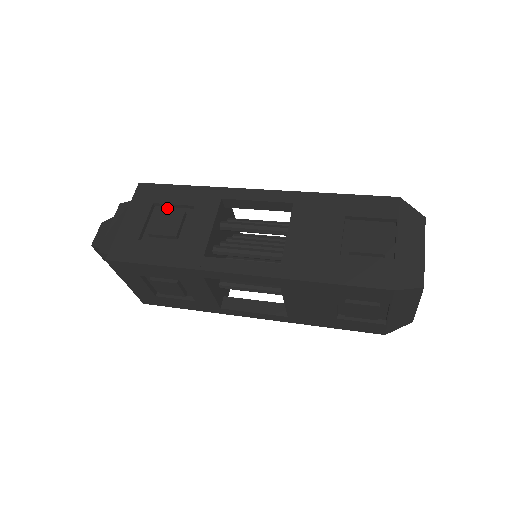
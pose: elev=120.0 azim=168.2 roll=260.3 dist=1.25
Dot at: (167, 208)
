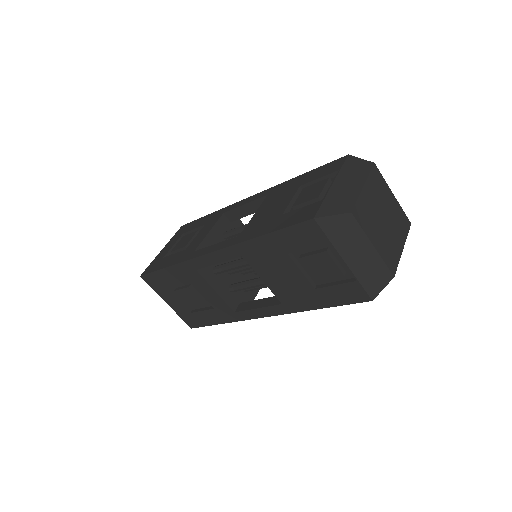
Dot at: occluded
